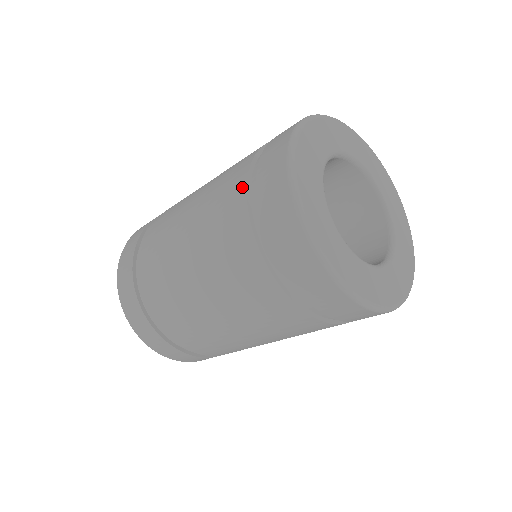
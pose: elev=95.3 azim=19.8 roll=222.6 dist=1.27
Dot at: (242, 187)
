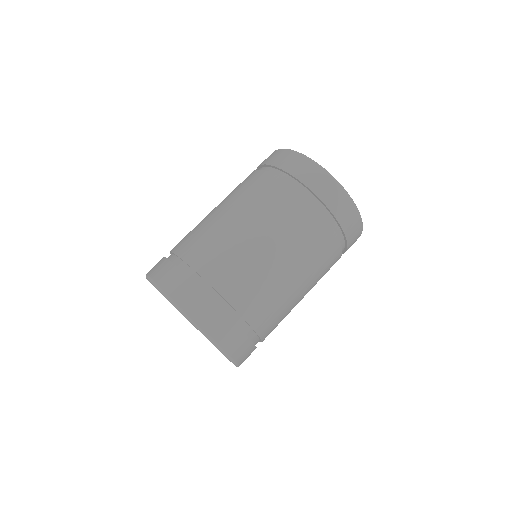
Dot at: (275, 178)
